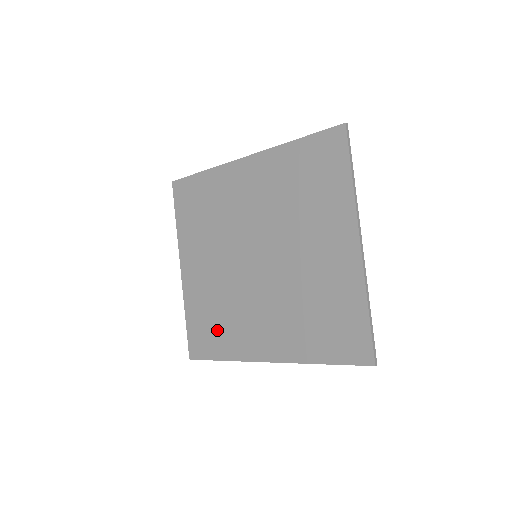
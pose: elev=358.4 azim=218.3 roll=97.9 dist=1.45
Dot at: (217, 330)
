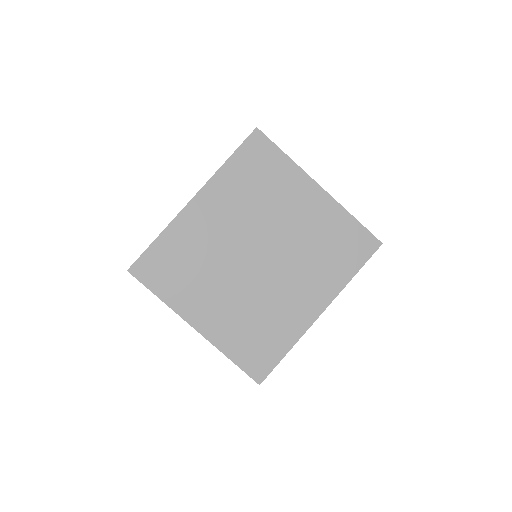
Dot at: (267, 336)
